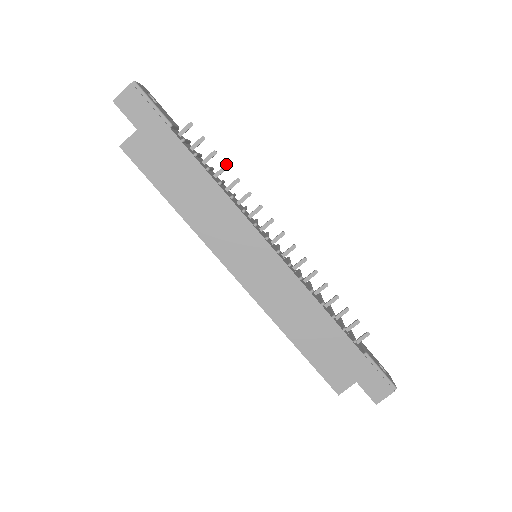
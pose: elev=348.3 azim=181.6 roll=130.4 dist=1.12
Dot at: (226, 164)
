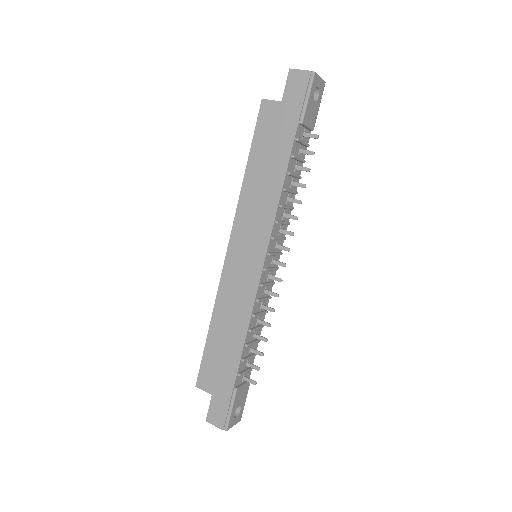
Dot at: occluded
